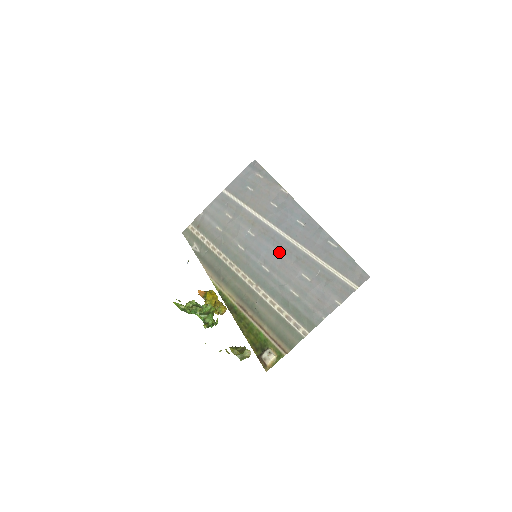
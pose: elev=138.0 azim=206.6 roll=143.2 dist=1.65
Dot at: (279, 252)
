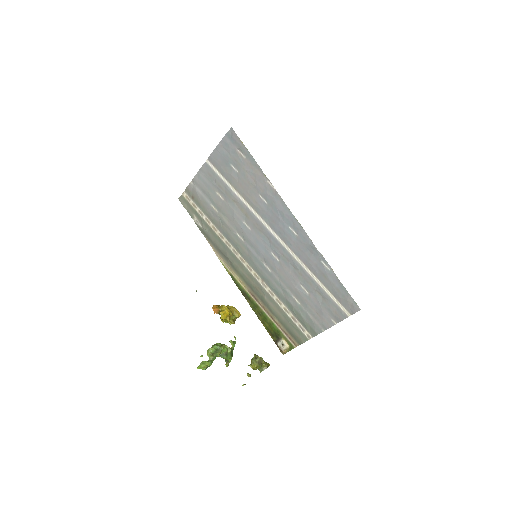
Dot at: (277, 256)
